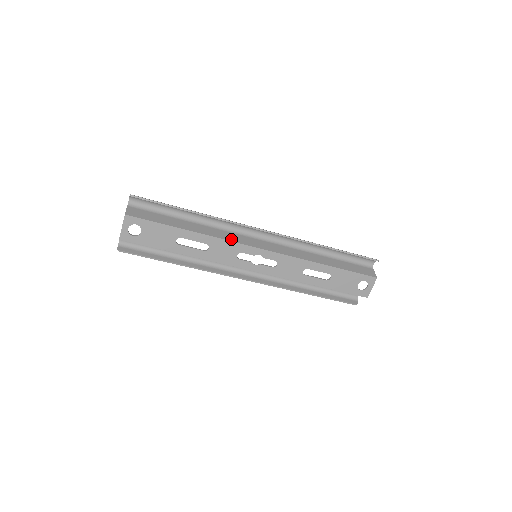
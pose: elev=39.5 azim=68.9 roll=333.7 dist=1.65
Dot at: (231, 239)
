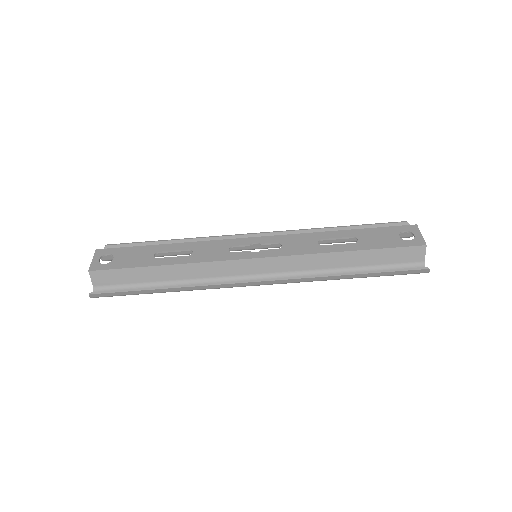
Dot at: (217, 242)
